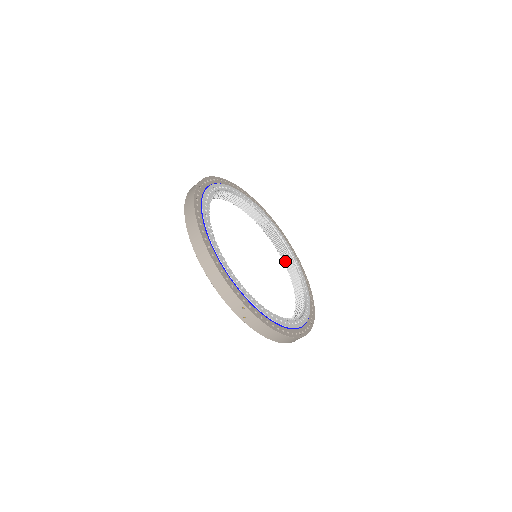
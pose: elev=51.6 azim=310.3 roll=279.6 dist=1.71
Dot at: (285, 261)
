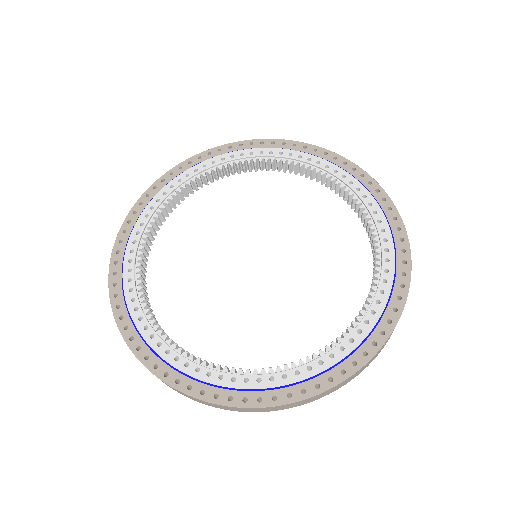
Dot at: occluded
